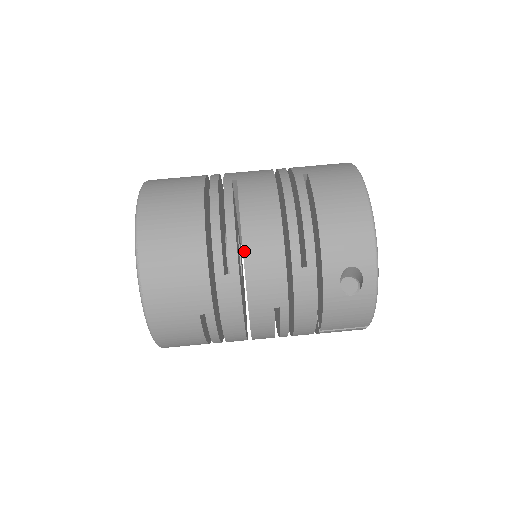
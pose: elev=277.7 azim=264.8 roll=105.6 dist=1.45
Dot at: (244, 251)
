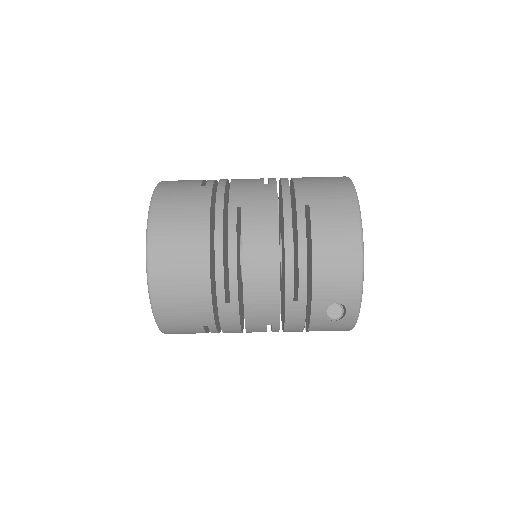
Dot at: (244, 286)
